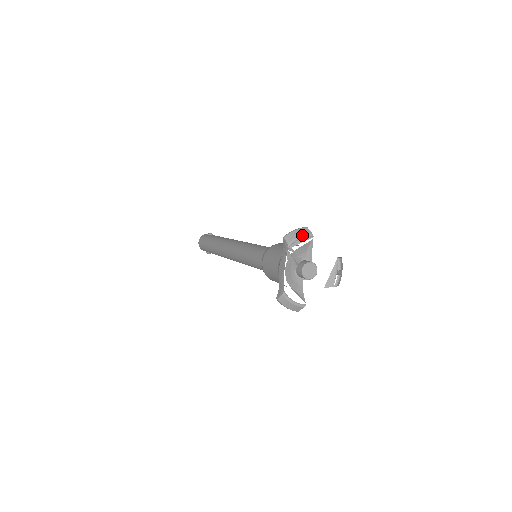
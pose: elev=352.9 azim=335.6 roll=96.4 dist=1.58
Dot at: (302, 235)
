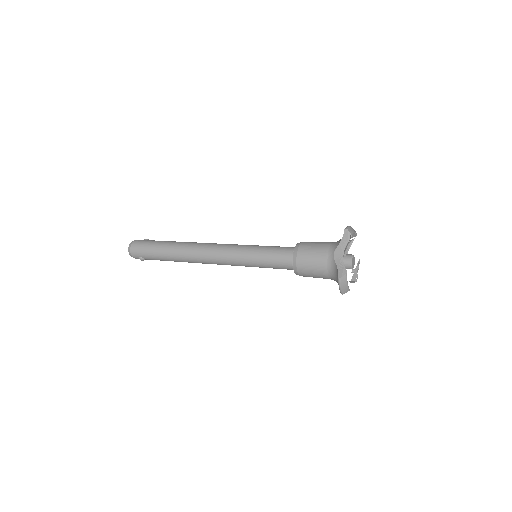
Dot at: (355, 231)
